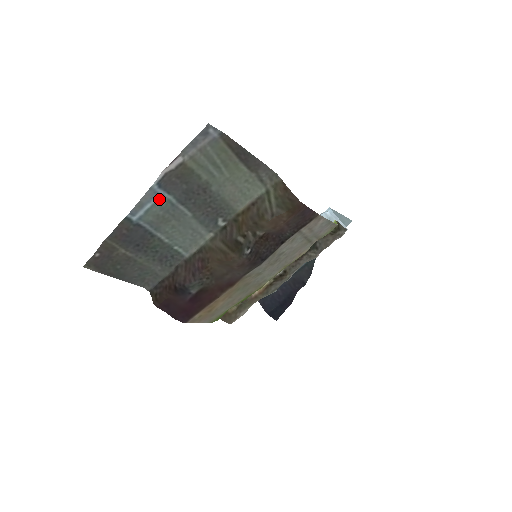
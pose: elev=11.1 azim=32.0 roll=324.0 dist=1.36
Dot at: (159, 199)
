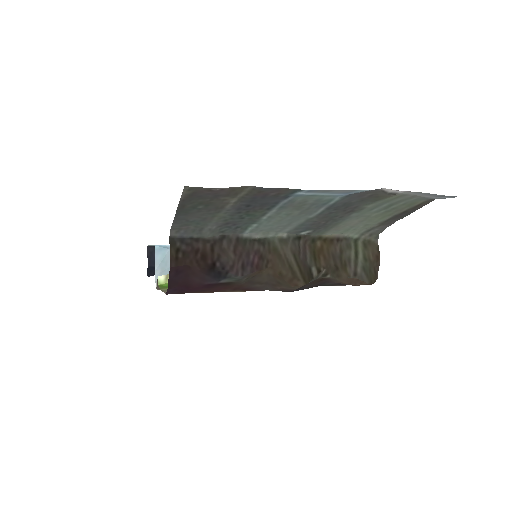
Dot at: (334, 195)
